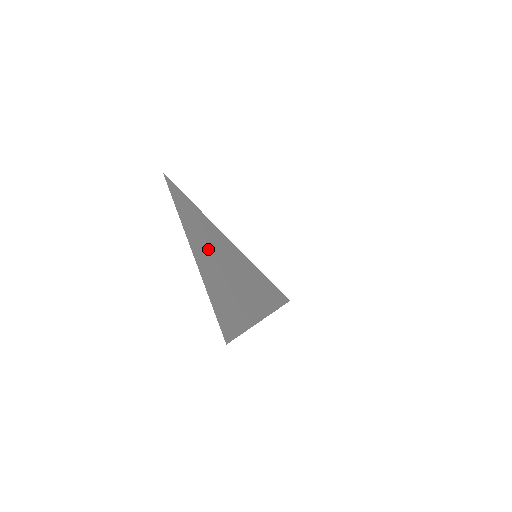
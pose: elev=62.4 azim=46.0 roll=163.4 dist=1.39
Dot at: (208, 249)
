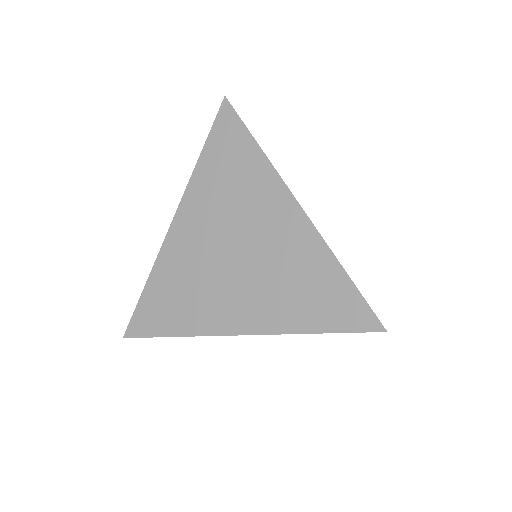
Dot at: (238, 217)
